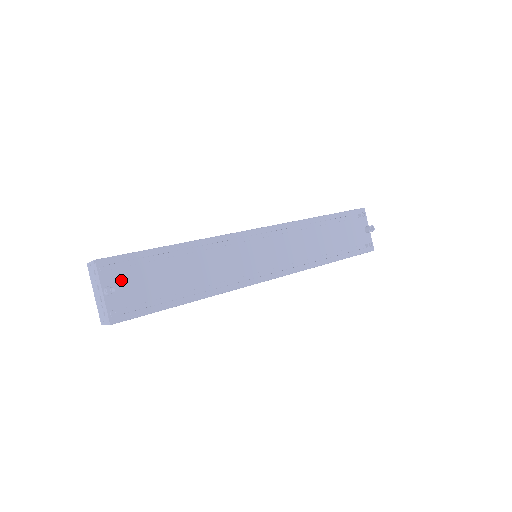
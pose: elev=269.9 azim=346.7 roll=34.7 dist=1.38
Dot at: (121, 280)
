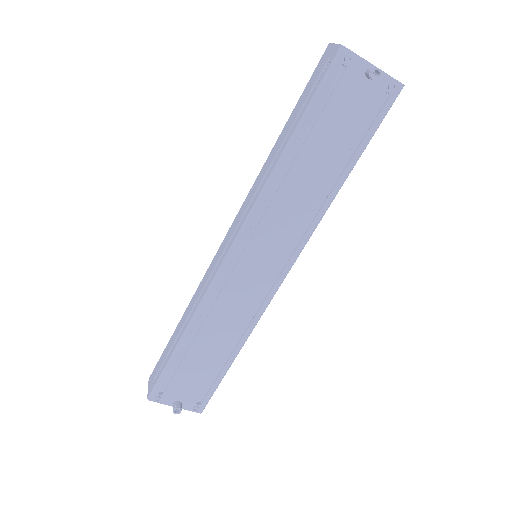
Dot at: (176, 392)
